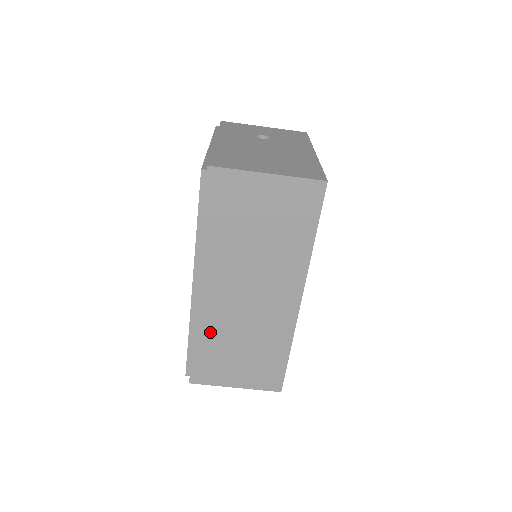
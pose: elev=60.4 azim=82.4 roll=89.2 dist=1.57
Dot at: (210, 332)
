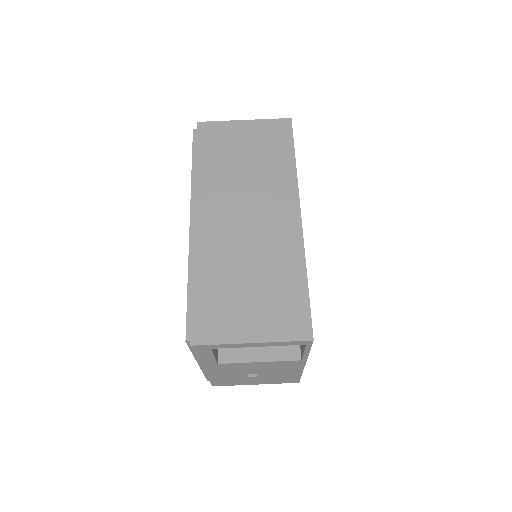
Dot at: (211, 265)
